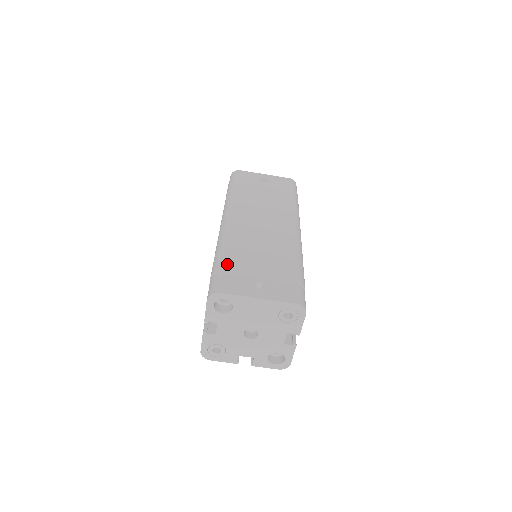
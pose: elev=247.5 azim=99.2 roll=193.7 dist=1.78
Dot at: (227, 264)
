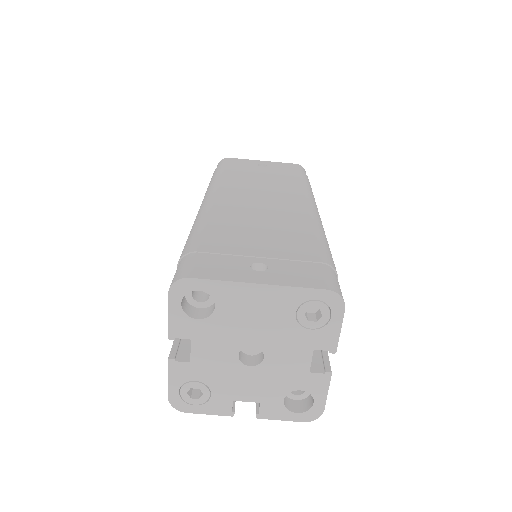
Dot at: (205, 242)
